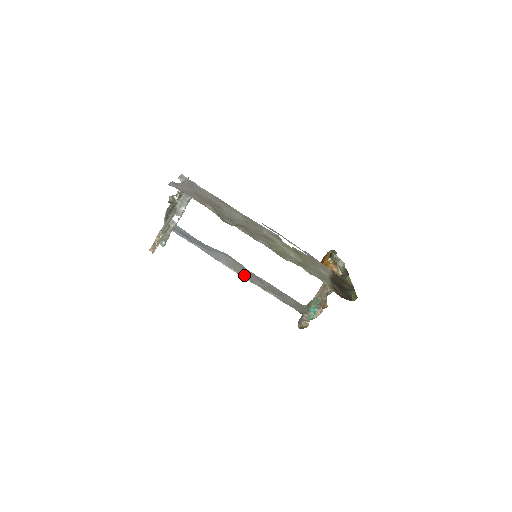
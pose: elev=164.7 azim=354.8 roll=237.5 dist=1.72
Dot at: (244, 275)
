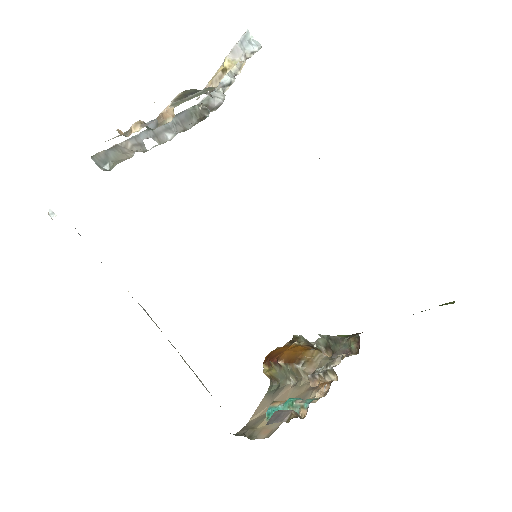
Dot at: occluded
